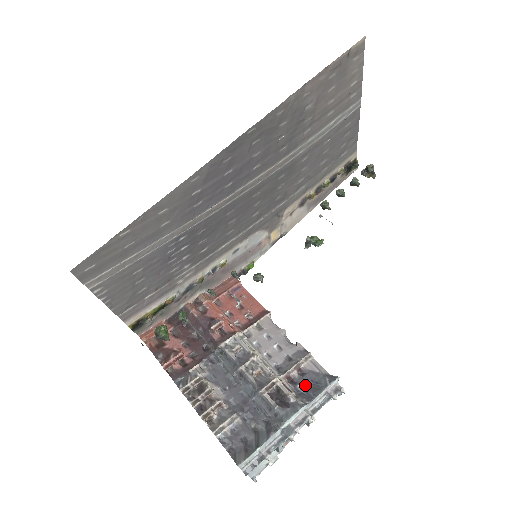
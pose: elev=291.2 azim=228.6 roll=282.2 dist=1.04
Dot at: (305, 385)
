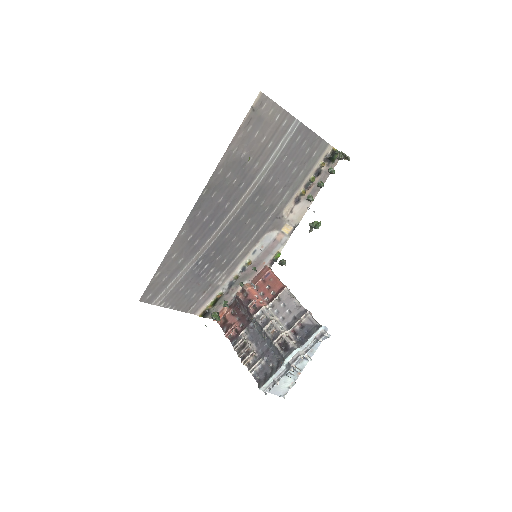
Dot at: (303, 335)
